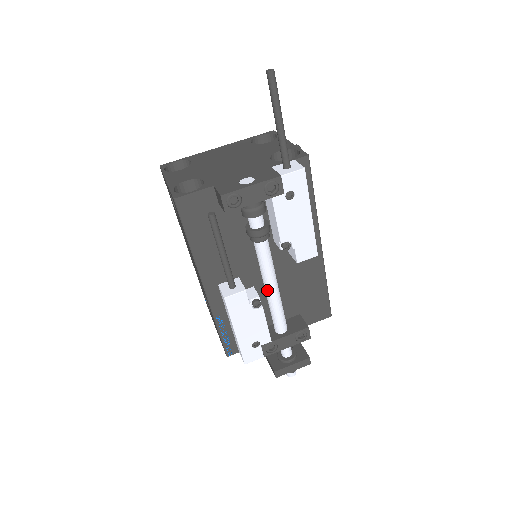
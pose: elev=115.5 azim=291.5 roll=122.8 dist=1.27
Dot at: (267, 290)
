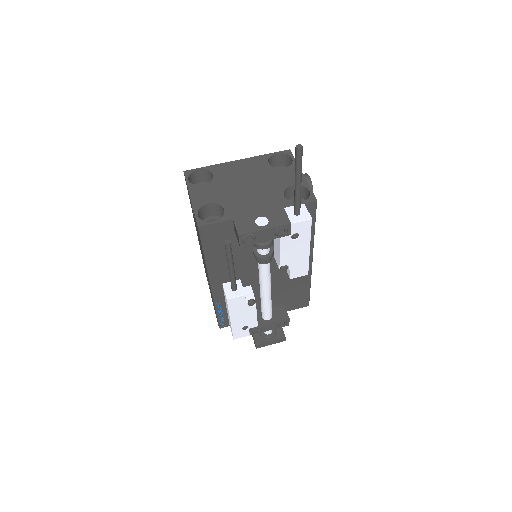
Dot at: (262, 293)
